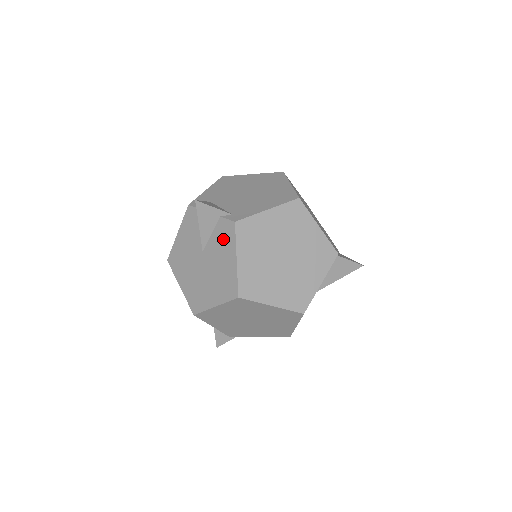
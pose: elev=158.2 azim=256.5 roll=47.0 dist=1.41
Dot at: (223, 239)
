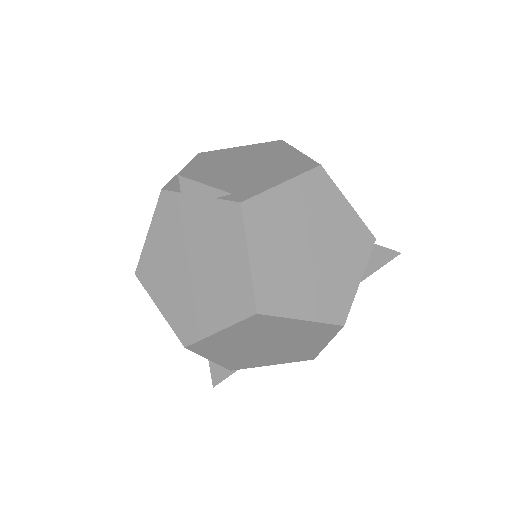
Dot at: (223, 231)
